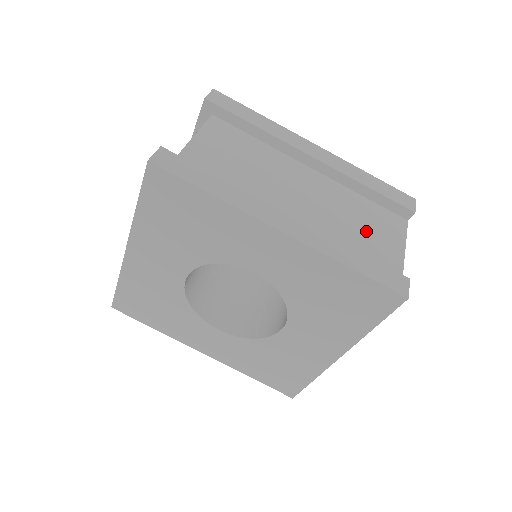
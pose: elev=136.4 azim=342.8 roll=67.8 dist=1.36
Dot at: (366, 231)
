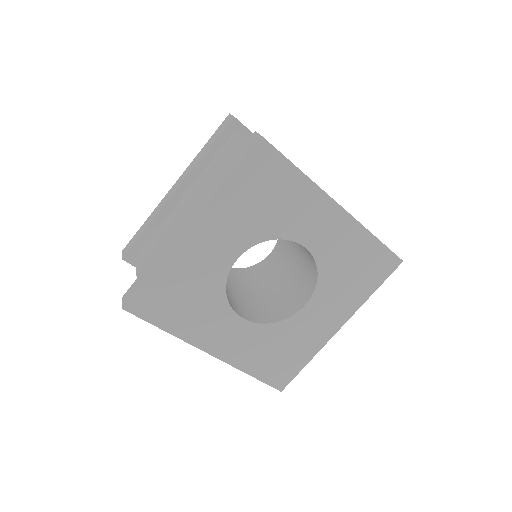
Dot at: occluded
